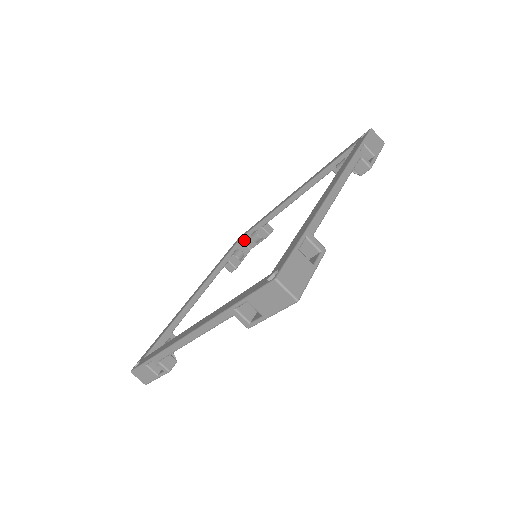
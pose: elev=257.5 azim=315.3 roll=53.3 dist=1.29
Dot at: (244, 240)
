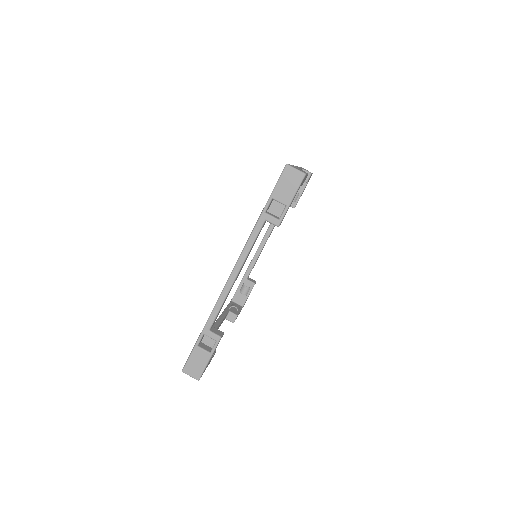
Dot at: (235, 300)
